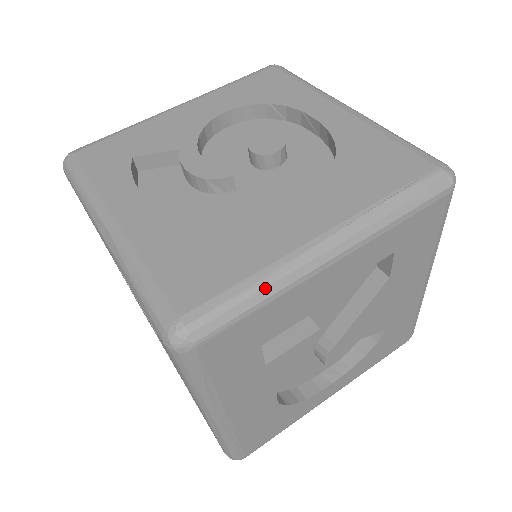
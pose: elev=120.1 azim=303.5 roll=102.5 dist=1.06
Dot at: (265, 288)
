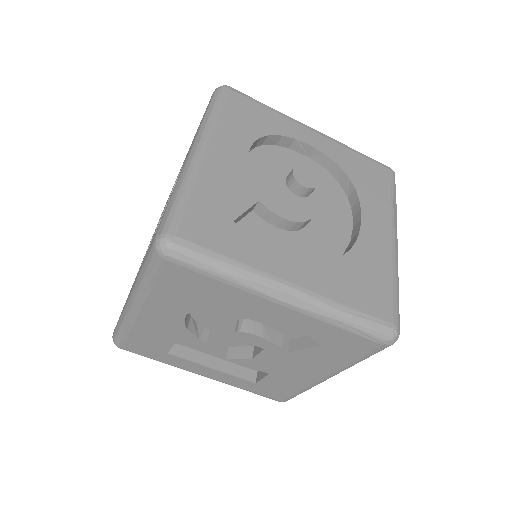
Dot at: occluded
